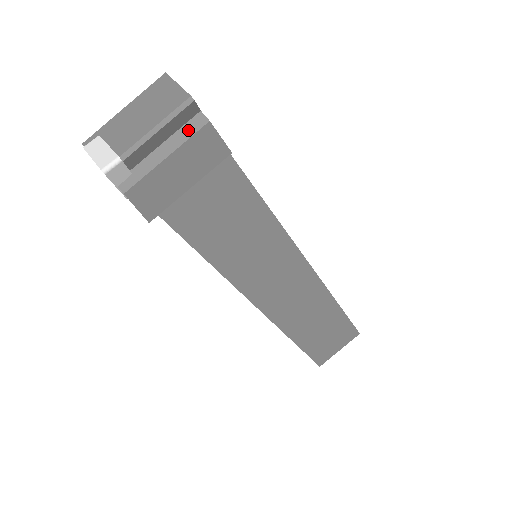
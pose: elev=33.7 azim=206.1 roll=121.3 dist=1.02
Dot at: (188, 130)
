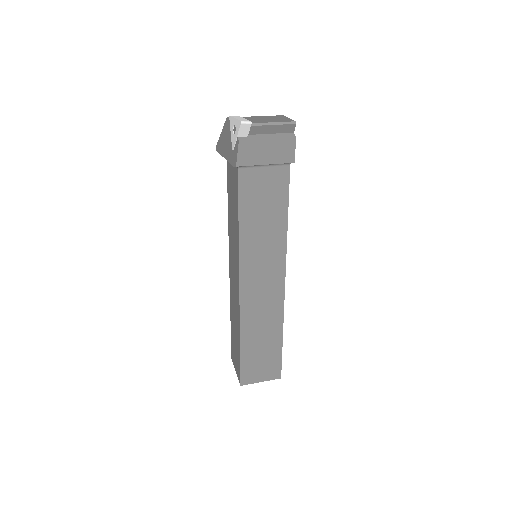
Dot at: (284, 136)
